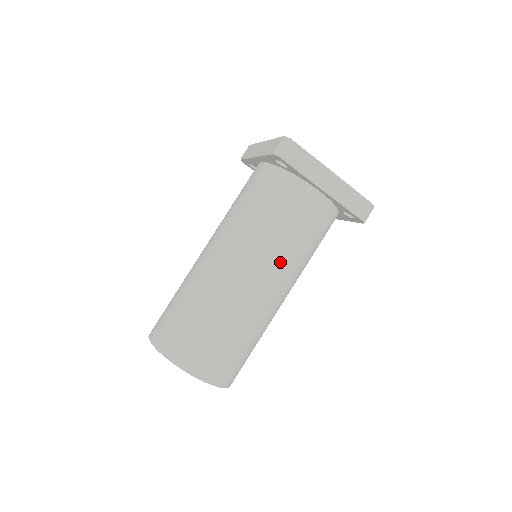
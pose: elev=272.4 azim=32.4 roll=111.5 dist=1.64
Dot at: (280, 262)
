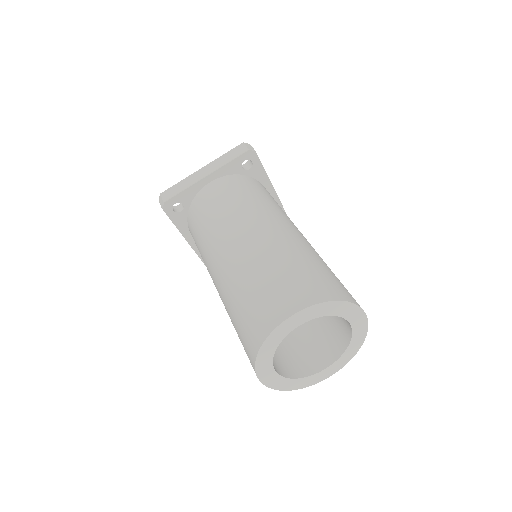
Dot at: (239, 217)
